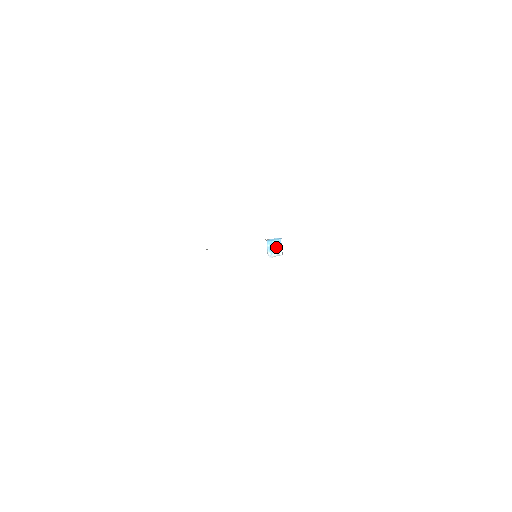
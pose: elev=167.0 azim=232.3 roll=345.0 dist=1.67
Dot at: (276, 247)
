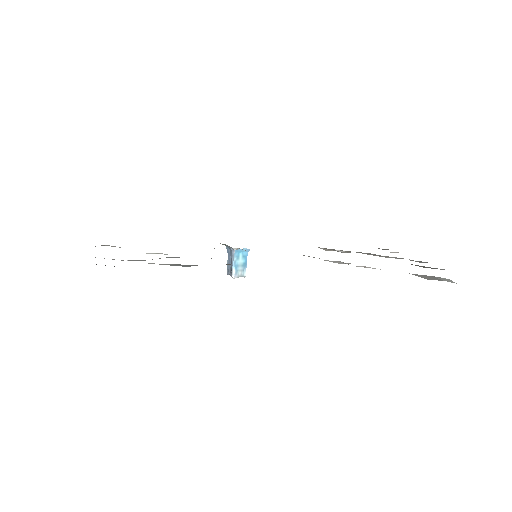
Dot at: (241, 263)
